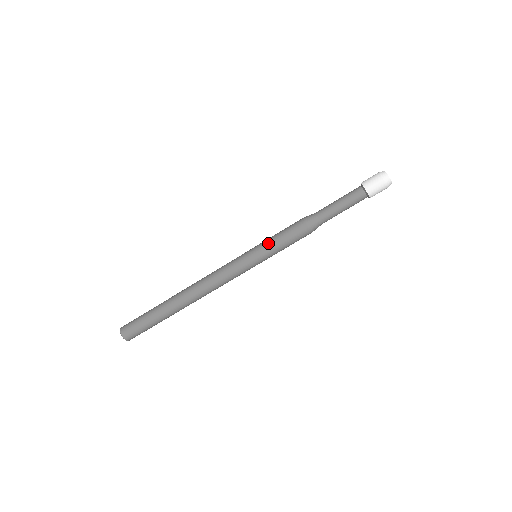
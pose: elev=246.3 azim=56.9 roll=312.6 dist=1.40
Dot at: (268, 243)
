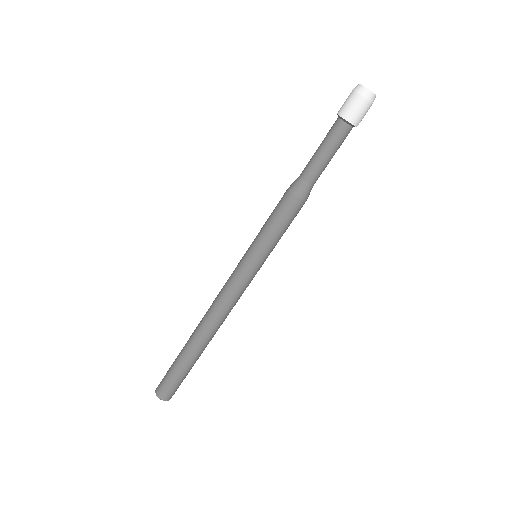
Dot at: (259, 233)
